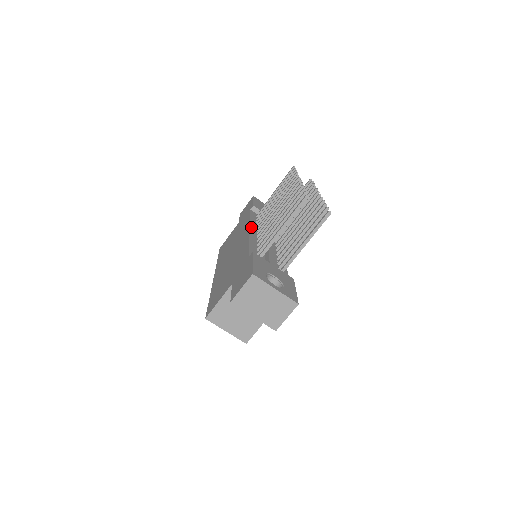
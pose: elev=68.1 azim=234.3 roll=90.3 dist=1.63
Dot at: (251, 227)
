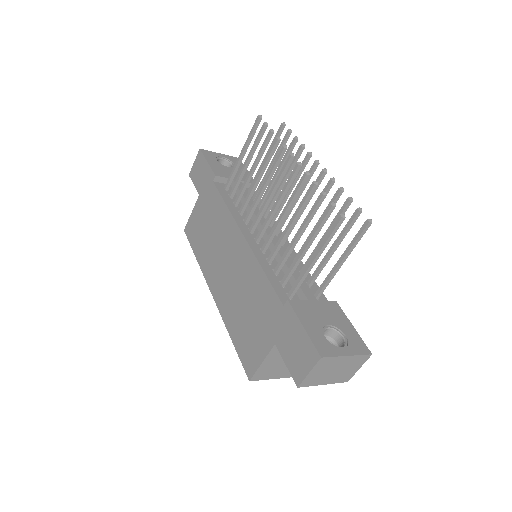
Dot at: (240, 226)
